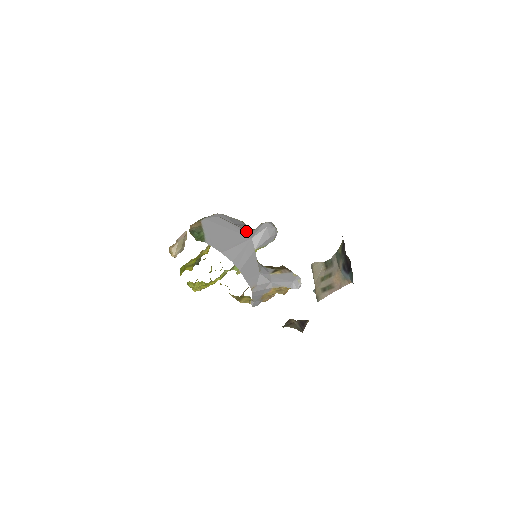
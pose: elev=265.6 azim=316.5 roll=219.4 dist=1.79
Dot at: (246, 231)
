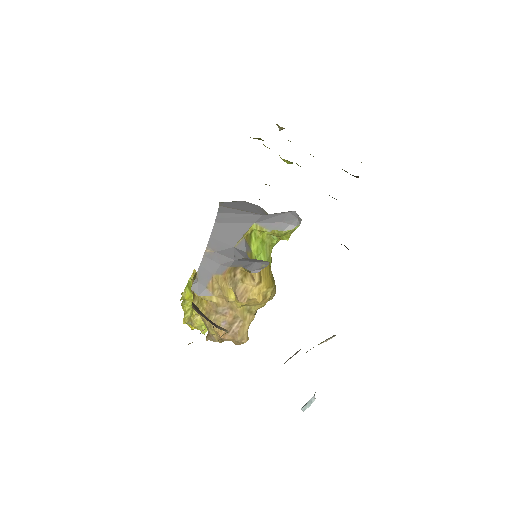
Dot at: occluded
